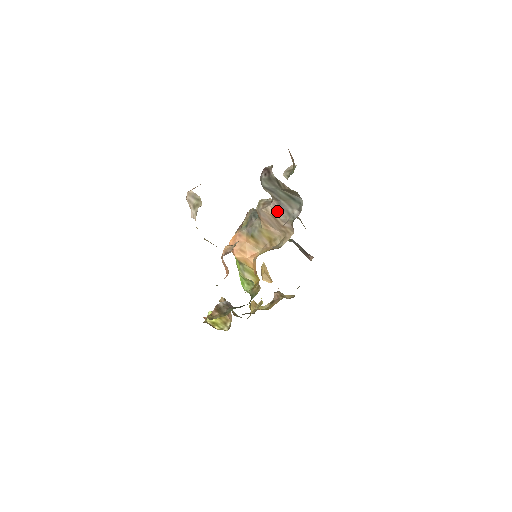
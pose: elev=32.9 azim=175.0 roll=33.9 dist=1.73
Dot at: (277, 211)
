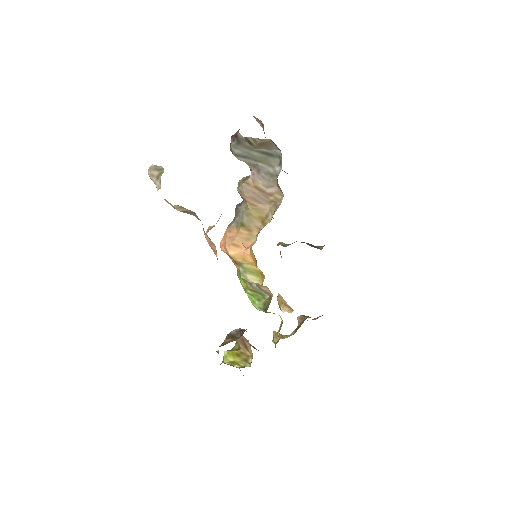
Dot at: (258, 179)
